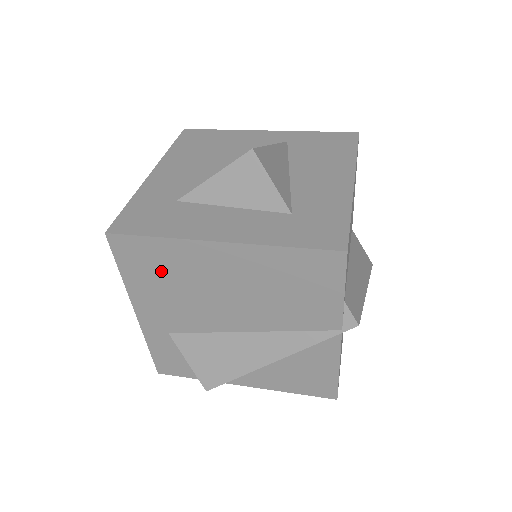
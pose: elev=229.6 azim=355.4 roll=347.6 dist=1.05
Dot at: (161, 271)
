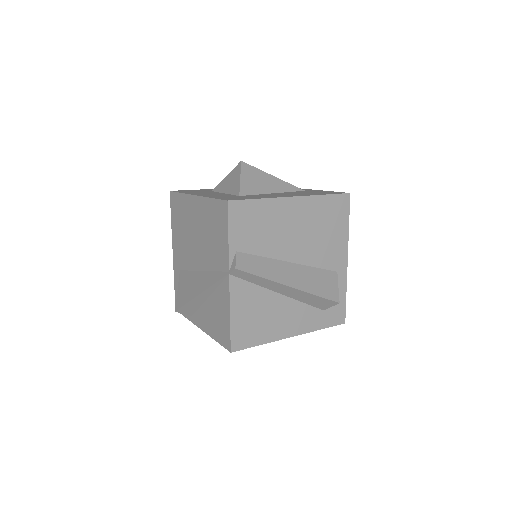
Dot at: (181, 218)
